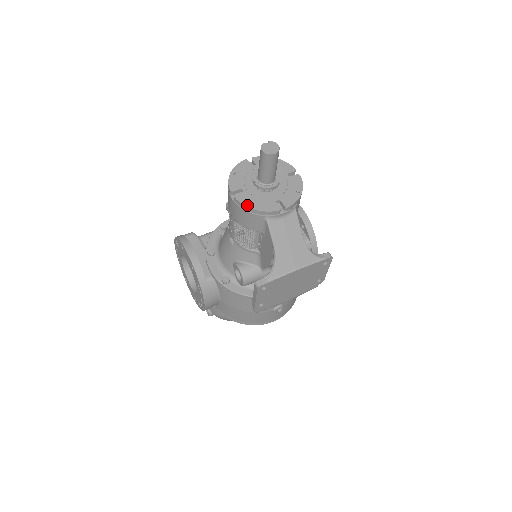
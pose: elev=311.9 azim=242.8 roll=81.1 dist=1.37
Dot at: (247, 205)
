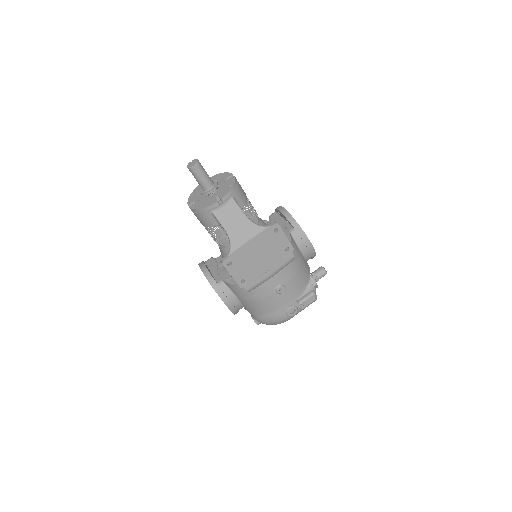
Dot at: (196, 208)
